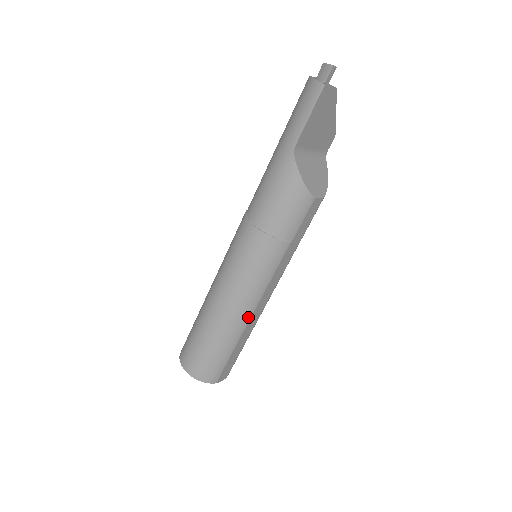
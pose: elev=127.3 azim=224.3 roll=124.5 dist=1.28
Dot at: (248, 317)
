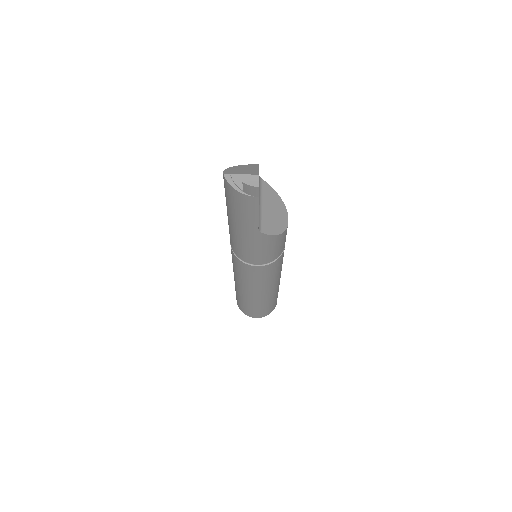
Dot at: (279, 282)
